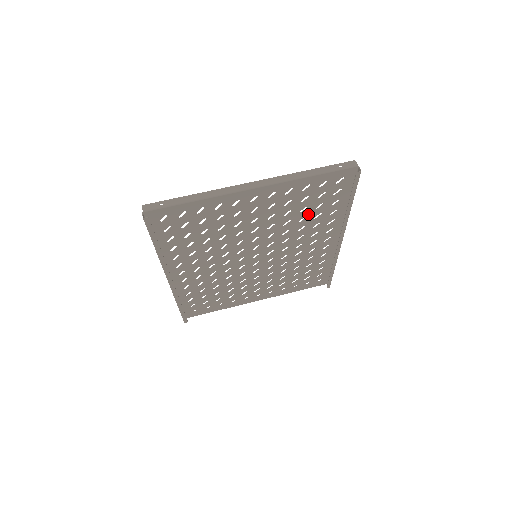
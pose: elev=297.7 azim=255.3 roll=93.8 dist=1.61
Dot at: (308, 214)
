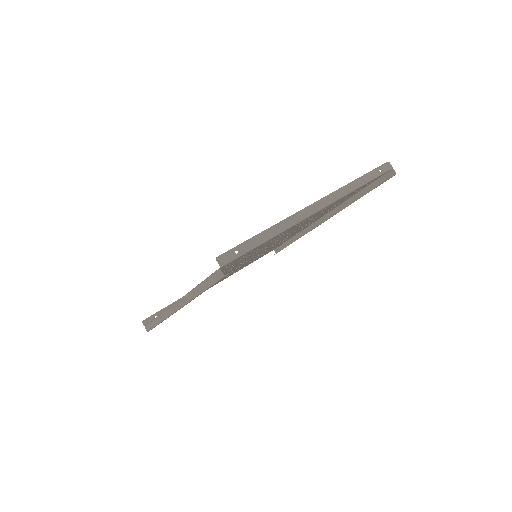
Dot at: (324, 212)
